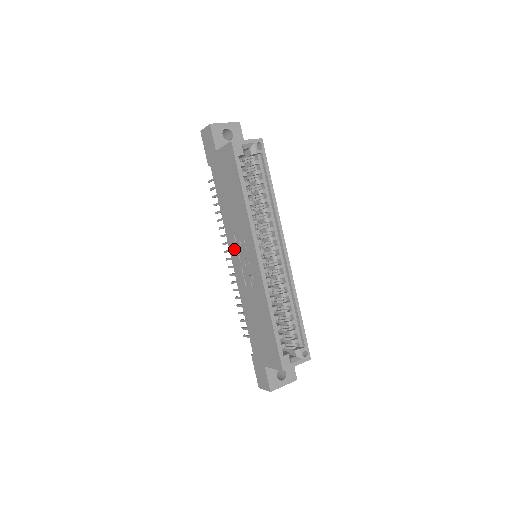
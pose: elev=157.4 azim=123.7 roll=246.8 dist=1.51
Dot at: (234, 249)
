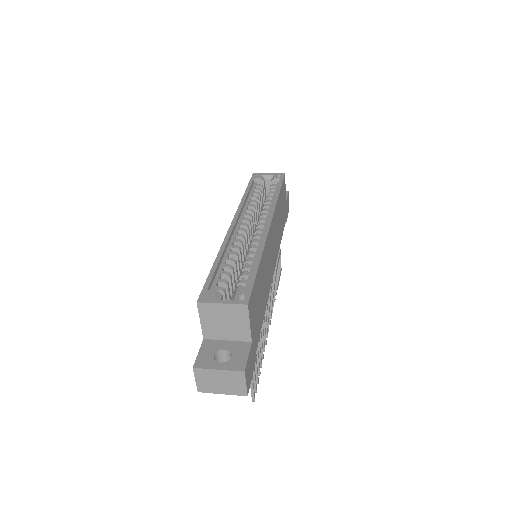
Dot at: occluded
